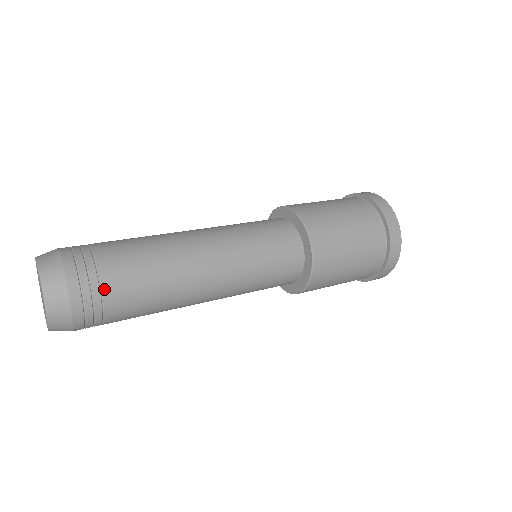
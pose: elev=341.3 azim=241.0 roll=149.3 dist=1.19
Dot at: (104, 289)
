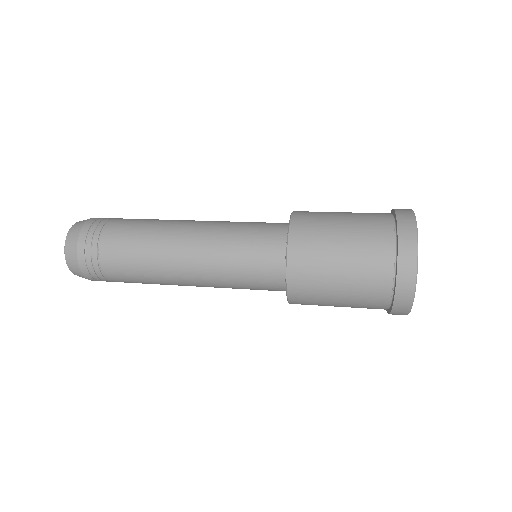
Dot at: (102, 267)
